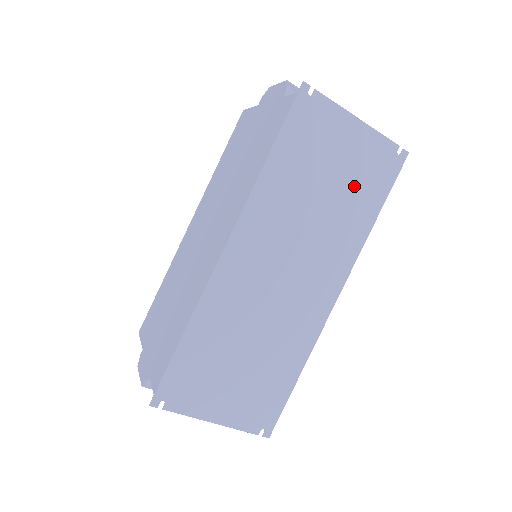
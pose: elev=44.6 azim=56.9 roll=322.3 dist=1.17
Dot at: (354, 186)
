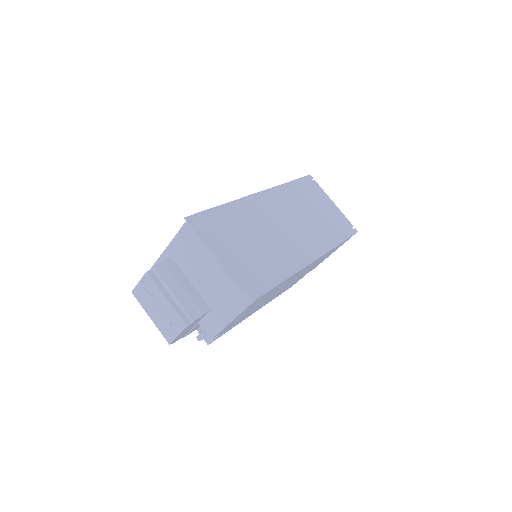
Dot at: (329, 222)
